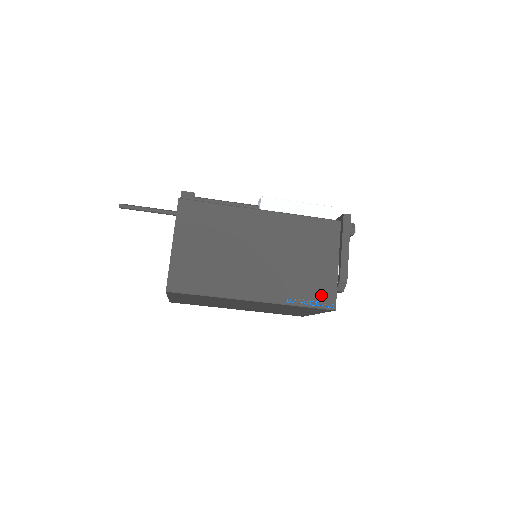
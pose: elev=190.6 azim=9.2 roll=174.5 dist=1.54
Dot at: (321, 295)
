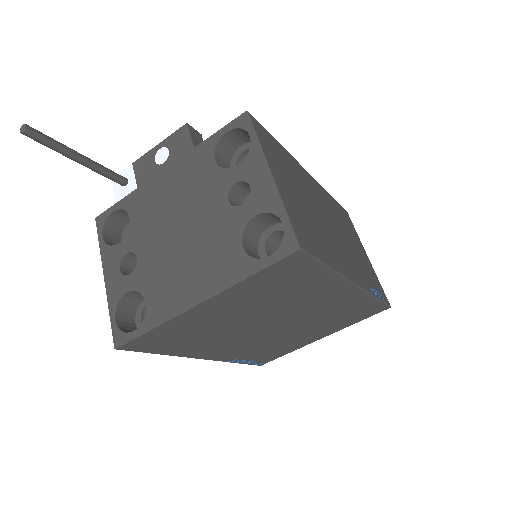
Dot at: (378, 288)
